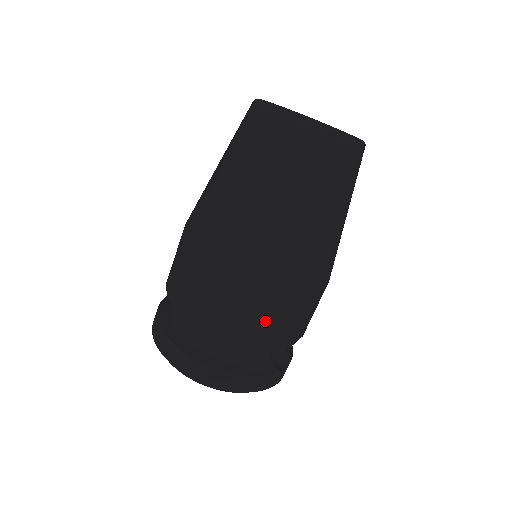
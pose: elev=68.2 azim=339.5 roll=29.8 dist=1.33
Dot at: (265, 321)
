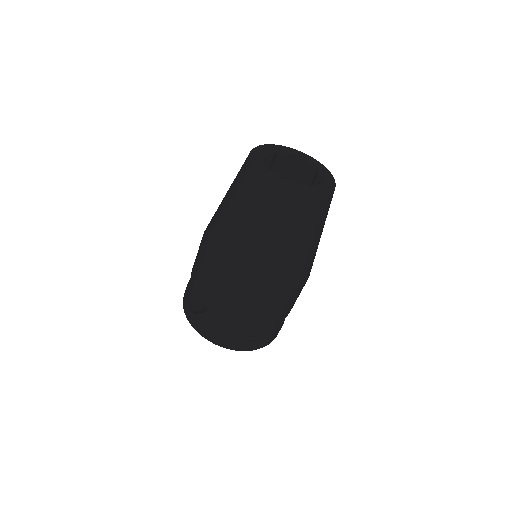
Dot at: occluded
